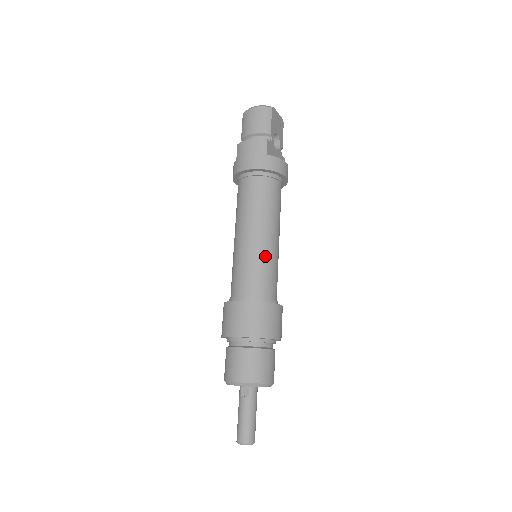
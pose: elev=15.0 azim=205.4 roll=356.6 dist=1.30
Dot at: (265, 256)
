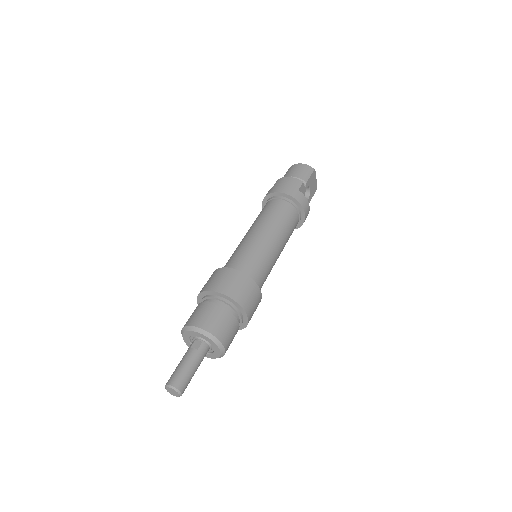
Dot at: (266, 251)
